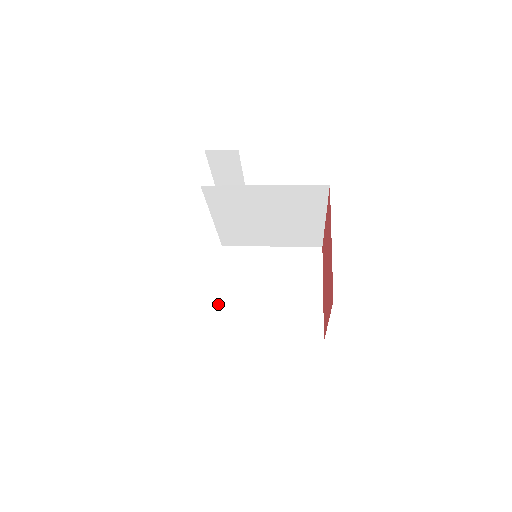
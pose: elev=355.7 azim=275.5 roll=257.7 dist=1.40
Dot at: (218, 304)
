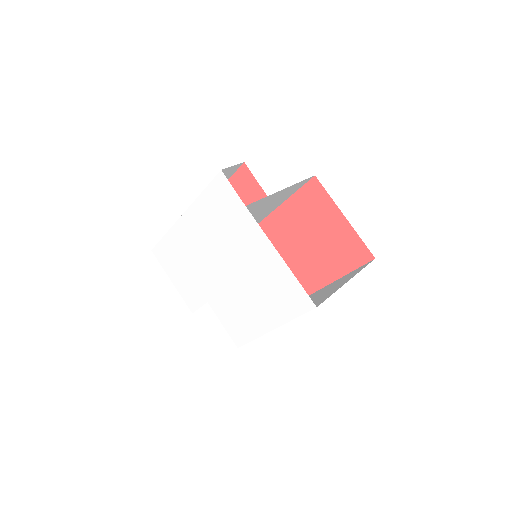
Dot at: (219, 318)
